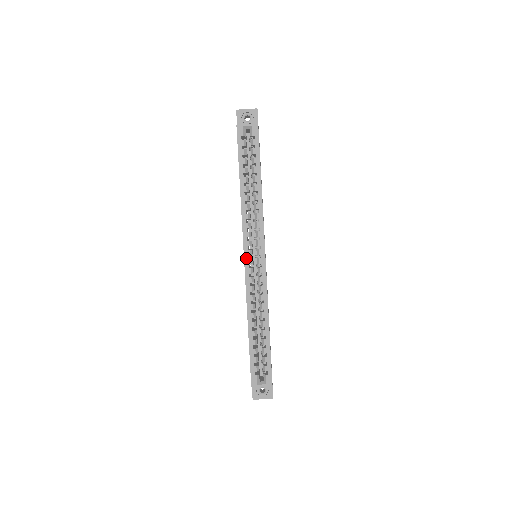
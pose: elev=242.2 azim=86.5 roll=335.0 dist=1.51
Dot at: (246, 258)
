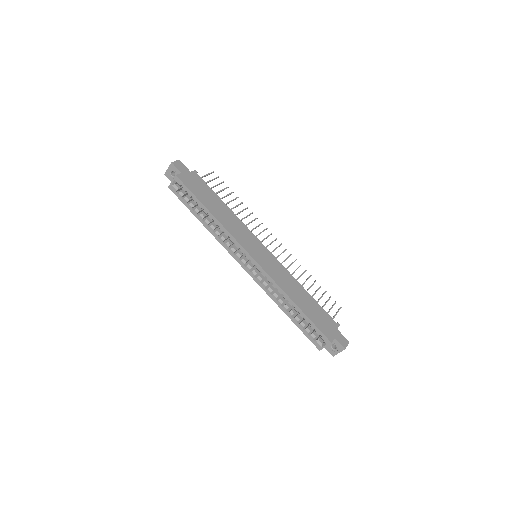
Dot at: (244, 267)
